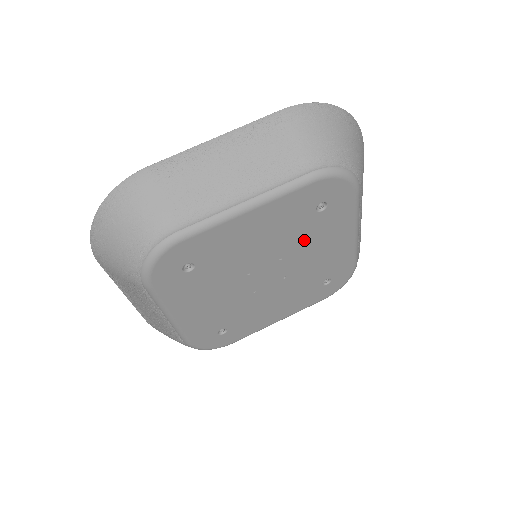
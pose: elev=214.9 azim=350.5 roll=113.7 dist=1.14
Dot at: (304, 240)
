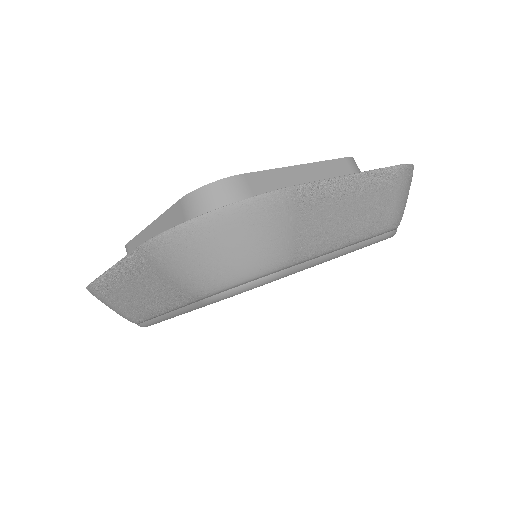
Dot at: occluded
